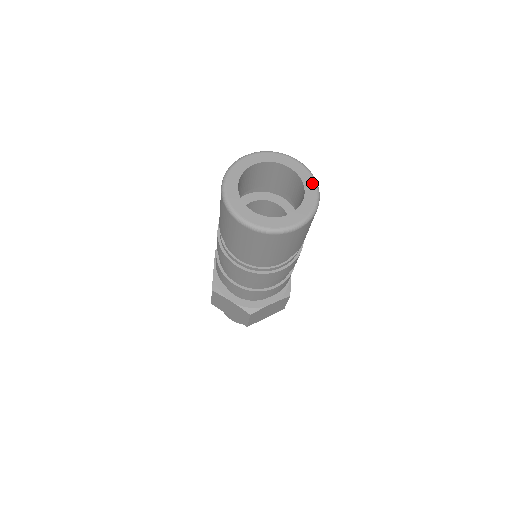
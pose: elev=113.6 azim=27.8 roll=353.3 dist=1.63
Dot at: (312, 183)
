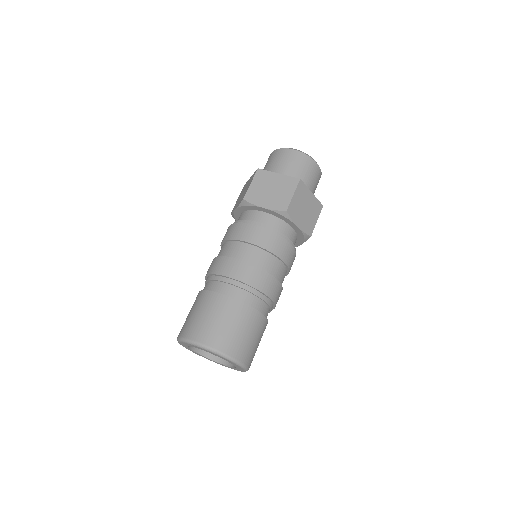
Dot at: (228, 360)
